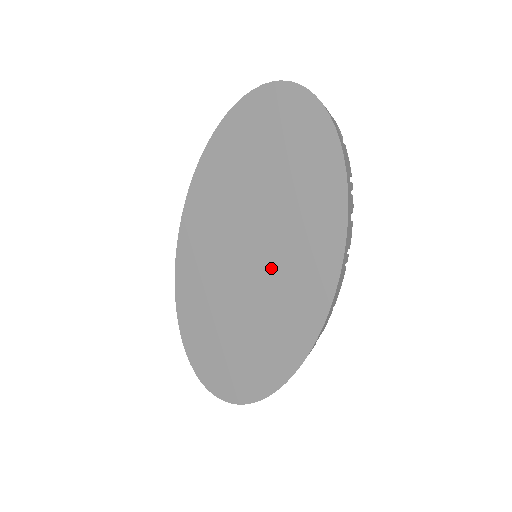
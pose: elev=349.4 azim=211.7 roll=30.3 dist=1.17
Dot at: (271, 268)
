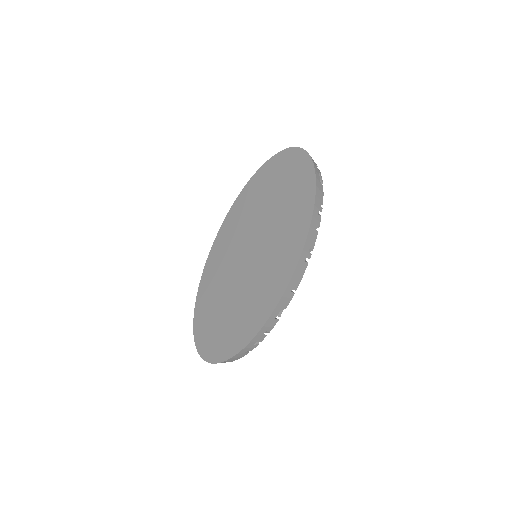
Dot at: (261, 259)
